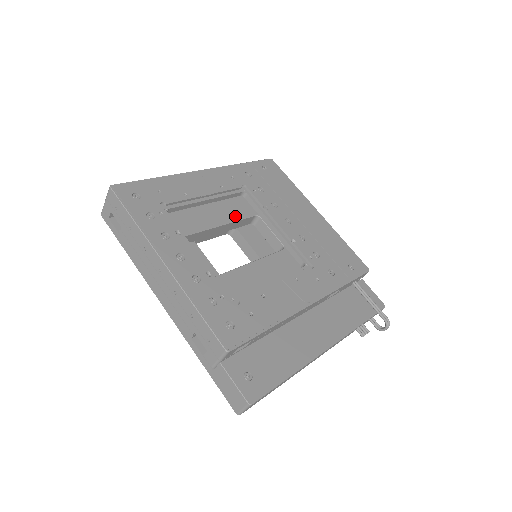
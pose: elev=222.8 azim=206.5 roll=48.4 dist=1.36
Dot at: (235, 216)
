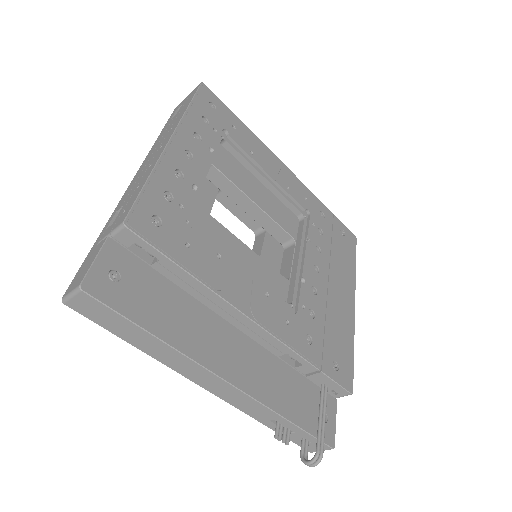
Dot at: (275, 215)
